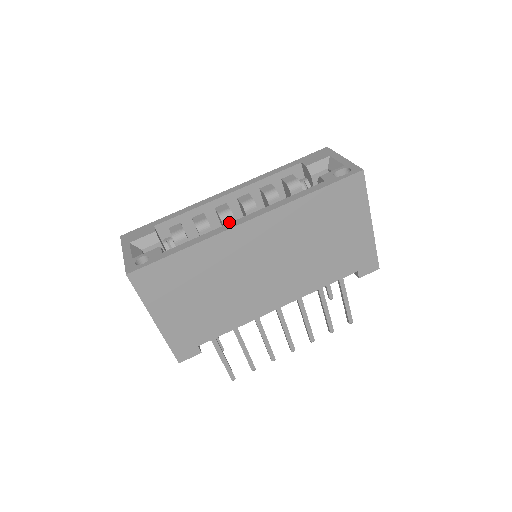
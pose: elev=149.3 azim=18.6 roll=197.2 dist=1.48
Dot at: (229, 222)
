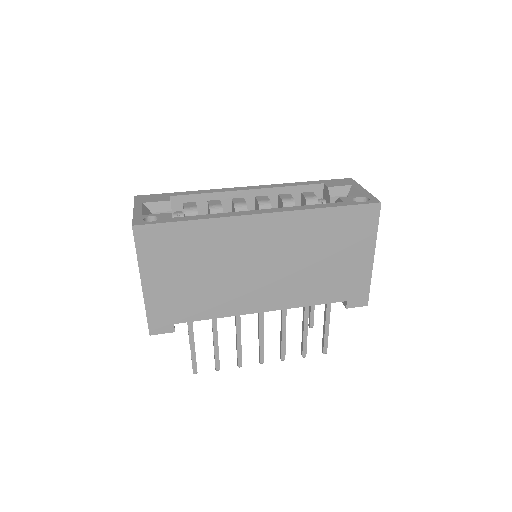
Dot at: occluded
